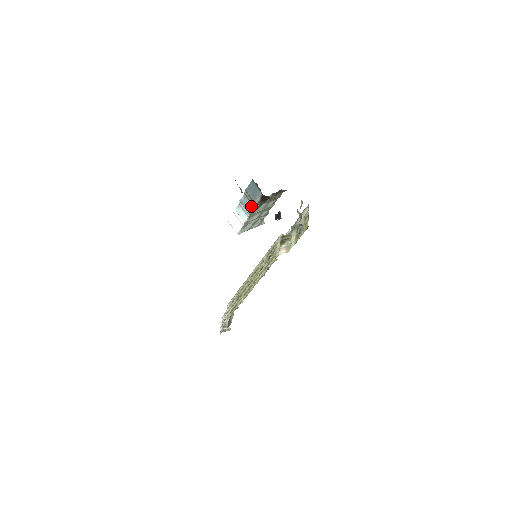
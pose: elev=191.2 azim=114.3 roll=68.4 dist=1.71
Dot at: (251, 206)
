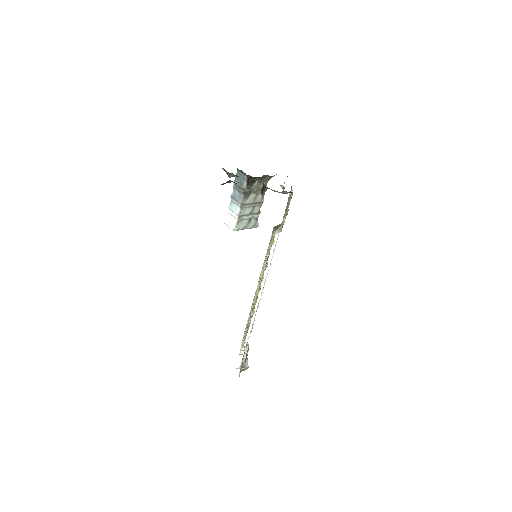
Dot at: (240, 195)
